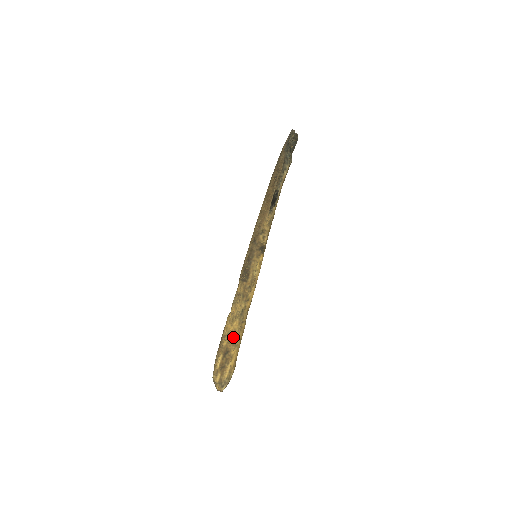
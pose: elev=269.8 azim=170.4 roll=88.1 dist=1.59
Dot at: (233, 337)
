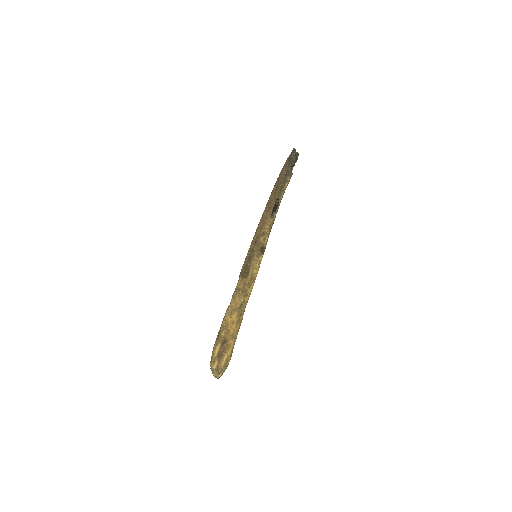
Dot at: (231, 328)
